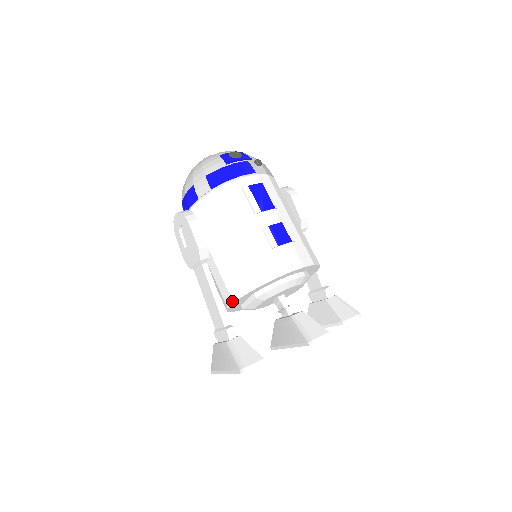
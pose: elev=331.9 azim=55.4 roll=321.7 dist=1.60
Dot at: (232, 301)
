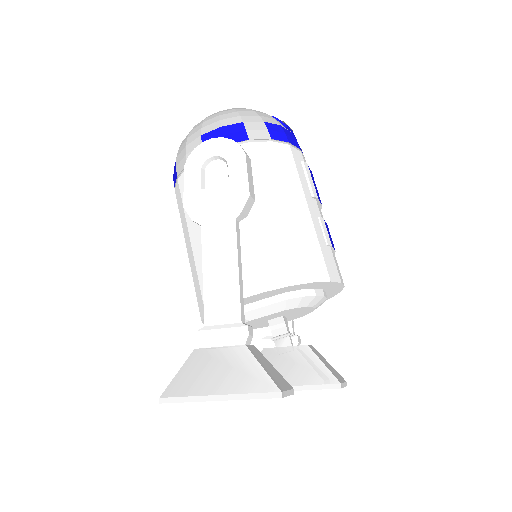
Dot at: (260, 289)
